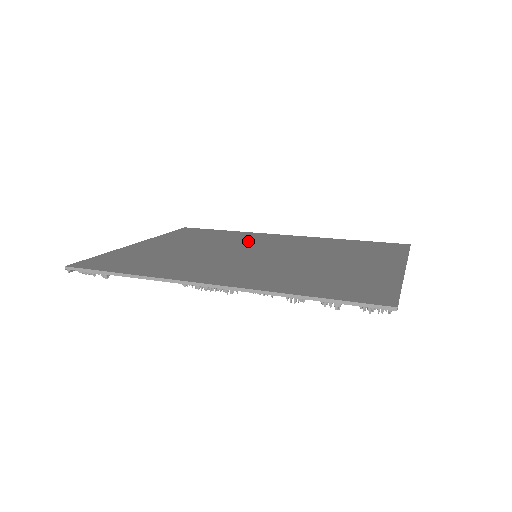
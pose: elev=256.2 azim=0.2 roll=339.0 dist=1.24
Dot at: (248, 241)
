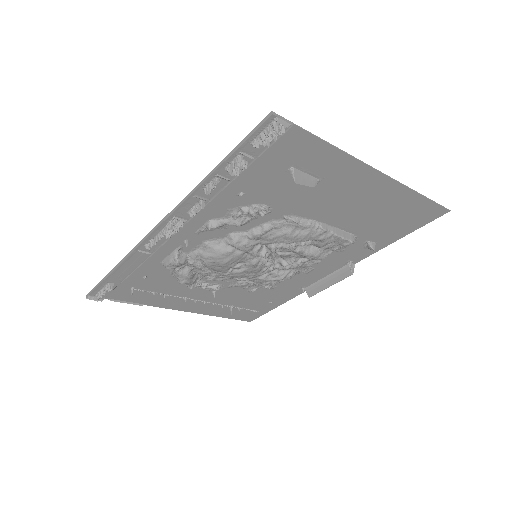
Dot at: occluded
